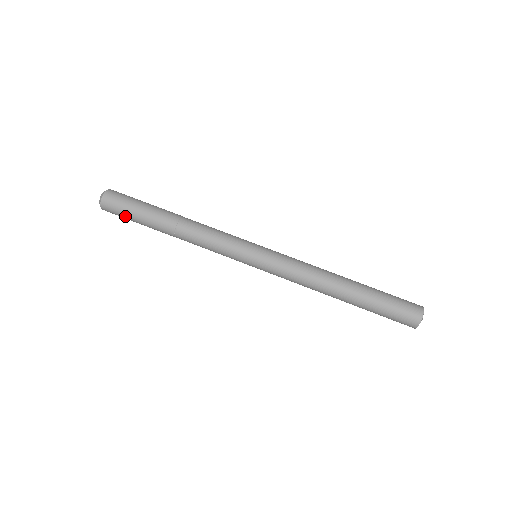
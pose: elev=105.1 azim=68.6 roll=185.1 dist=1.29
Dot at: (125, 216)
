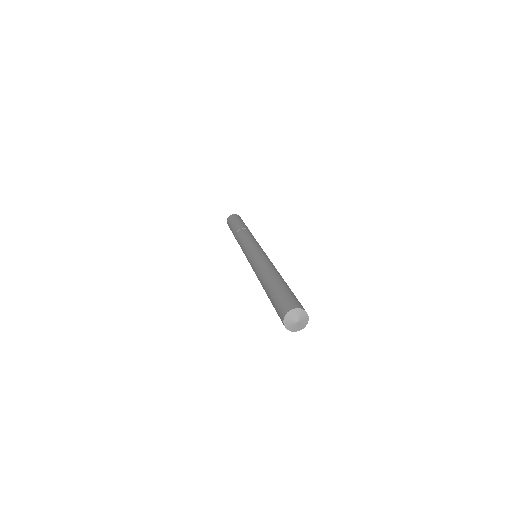
Dot at: (231, 222)
